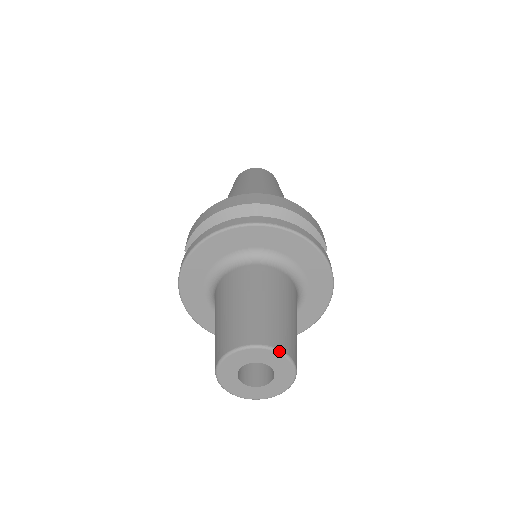
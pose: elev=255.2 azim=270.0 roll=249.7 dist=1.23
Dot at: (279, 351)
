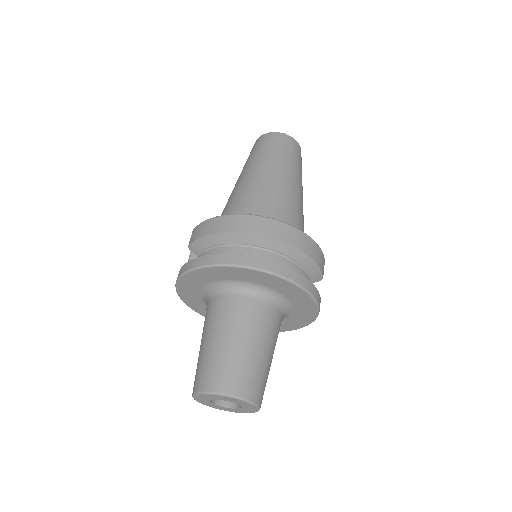
Dot at: (249, 402)
